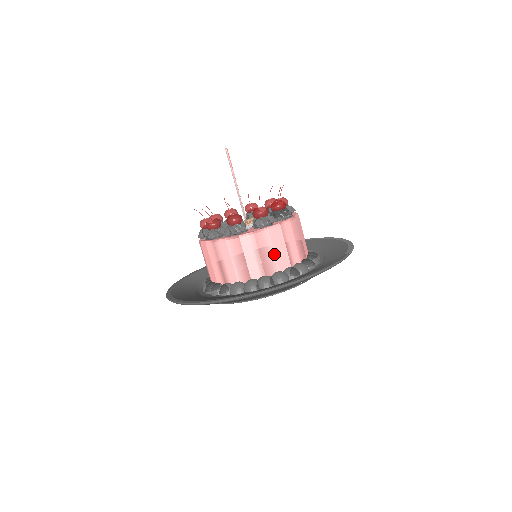
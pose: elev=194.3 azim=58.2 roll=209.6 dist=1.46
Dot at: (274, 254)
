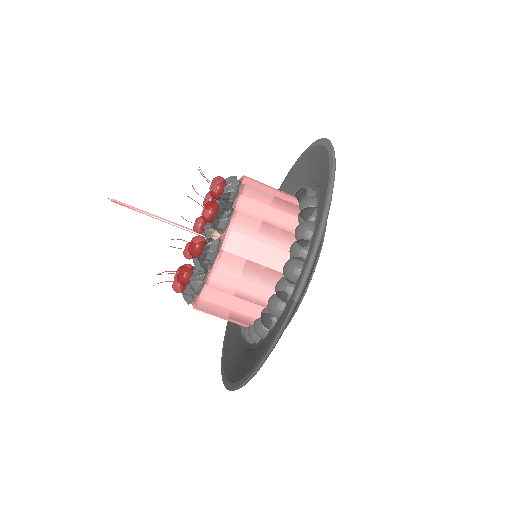
Dot at: (234, 311)
